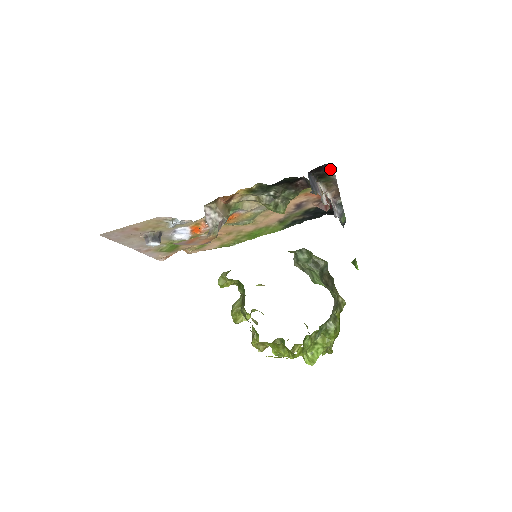
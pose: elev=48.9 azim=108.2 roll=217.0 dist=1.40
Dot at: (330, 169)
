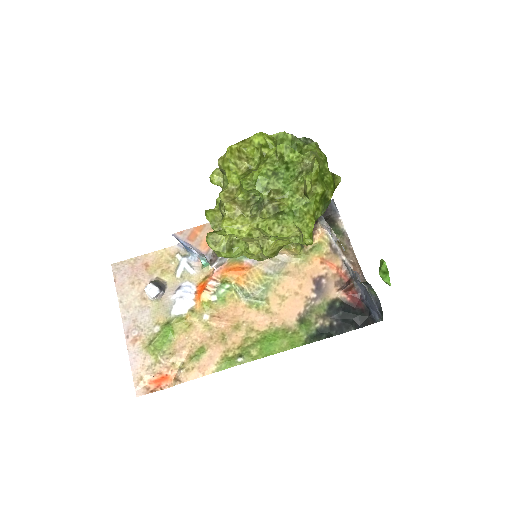
Dot at: (334, 210)
